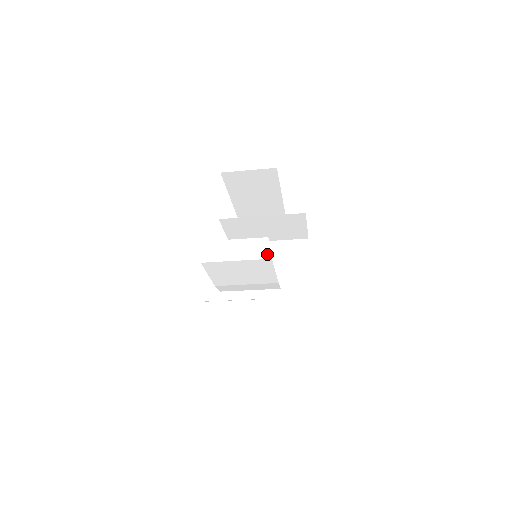
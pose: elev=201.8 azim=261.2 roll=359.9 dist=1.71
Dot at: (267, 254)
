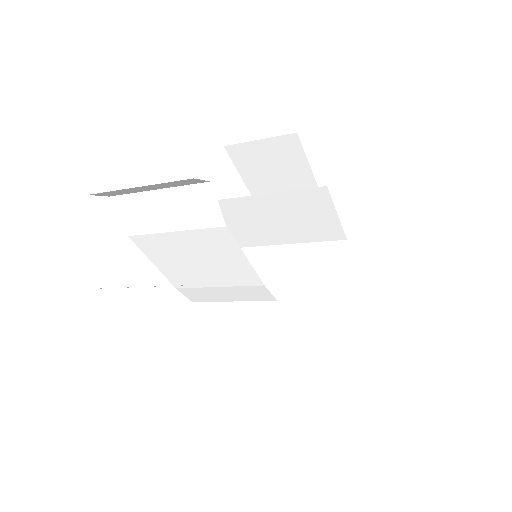
Dot at: (217, 217)
